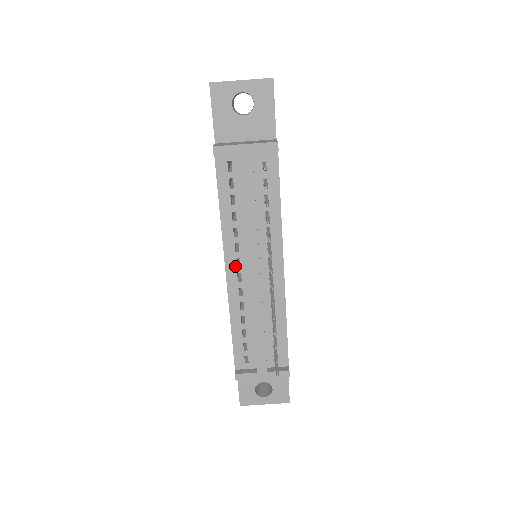
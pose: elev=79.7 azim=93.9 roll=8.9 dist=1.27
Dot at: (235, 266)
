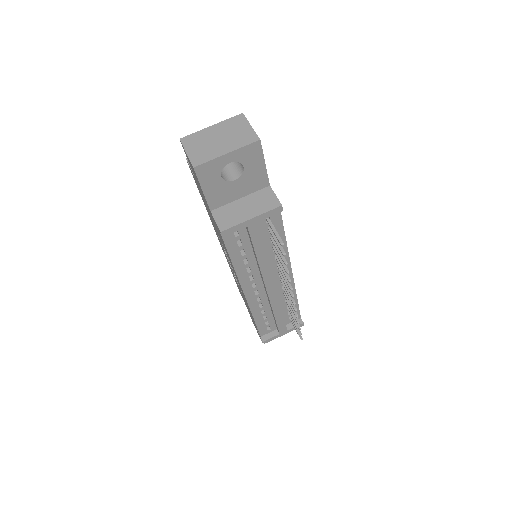
Dot at: (252, 288)
